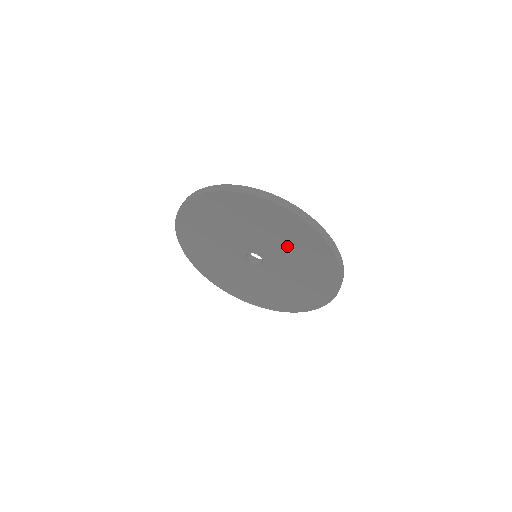
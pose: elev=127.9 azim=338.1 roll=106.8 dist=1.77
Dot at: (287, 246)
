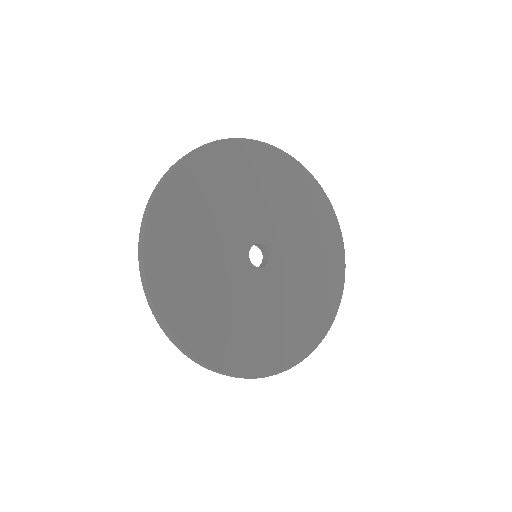
Dot at: (257, 192)
